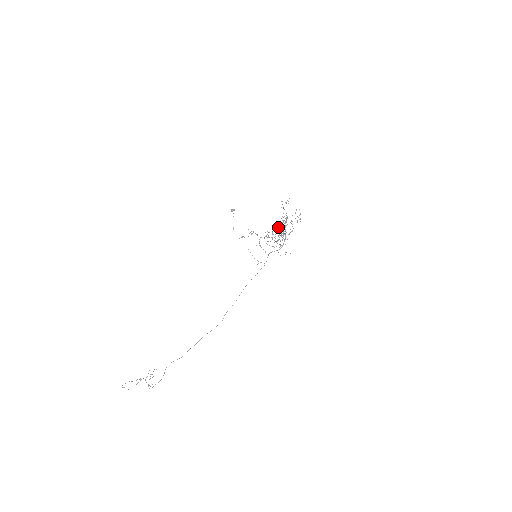
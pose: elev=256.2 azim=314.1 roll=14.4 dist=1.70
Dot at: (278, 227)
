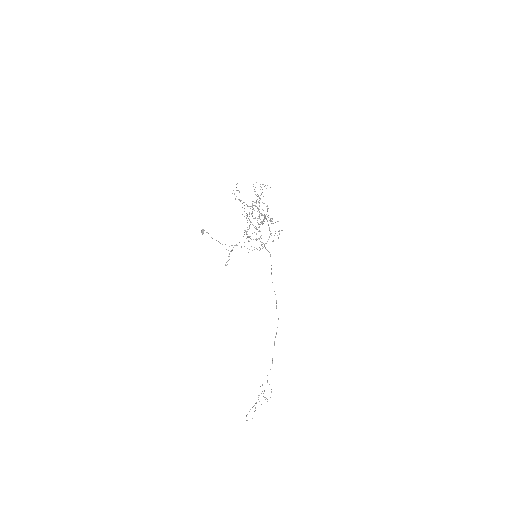
Dot at: (256, 203)
